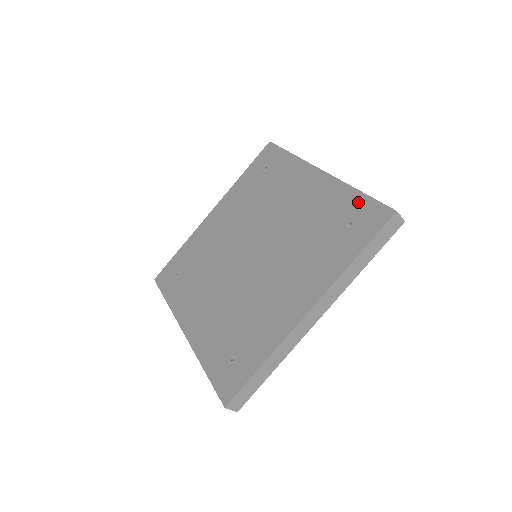
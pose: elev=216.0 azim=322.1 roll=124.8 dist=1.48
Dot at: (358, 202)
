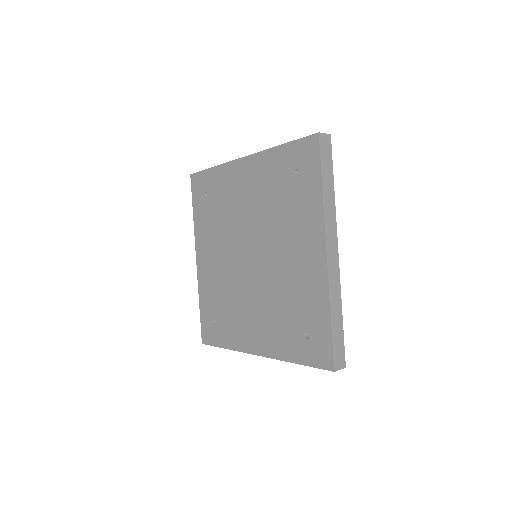
Dot at: (323, 328)
